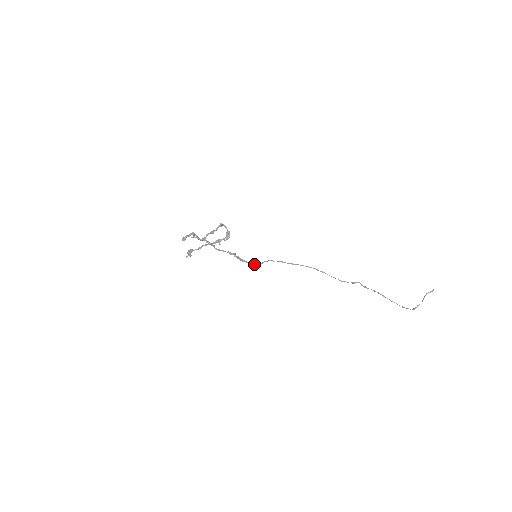
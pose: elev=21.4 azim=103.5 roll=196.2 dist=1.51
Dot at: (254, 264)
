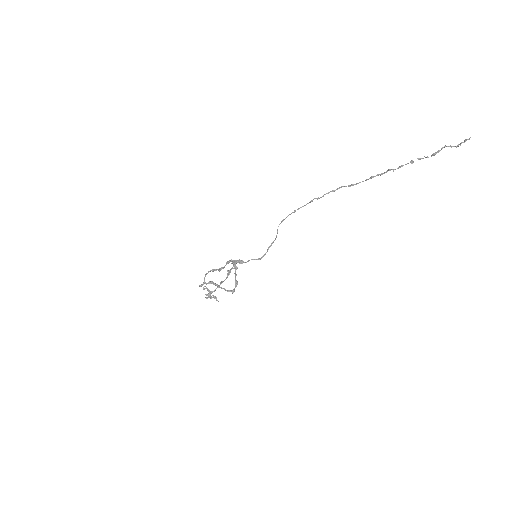
Dot at: (253, 259)
